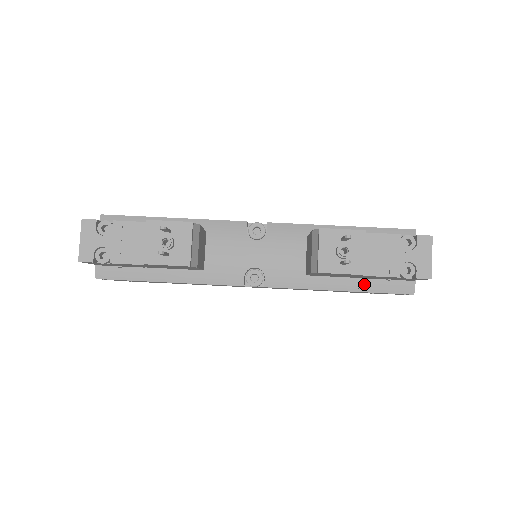
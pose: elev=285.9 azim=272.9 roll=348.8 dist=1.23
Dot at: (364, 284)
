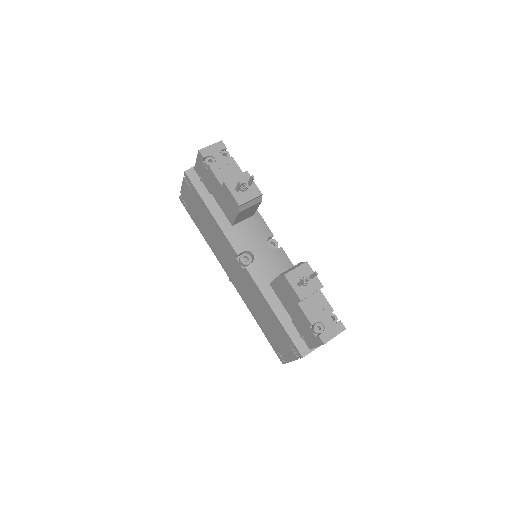
Dot at: (288, 323)
